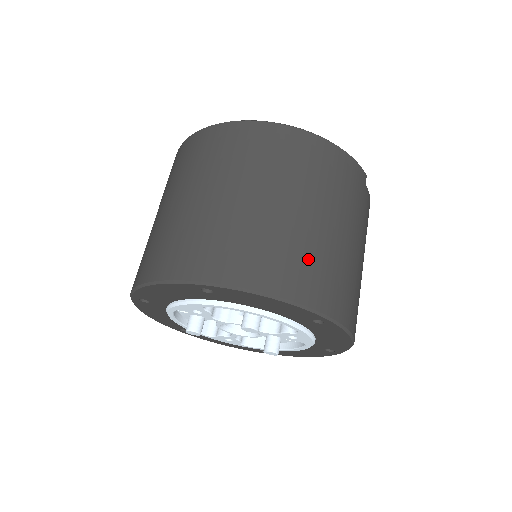
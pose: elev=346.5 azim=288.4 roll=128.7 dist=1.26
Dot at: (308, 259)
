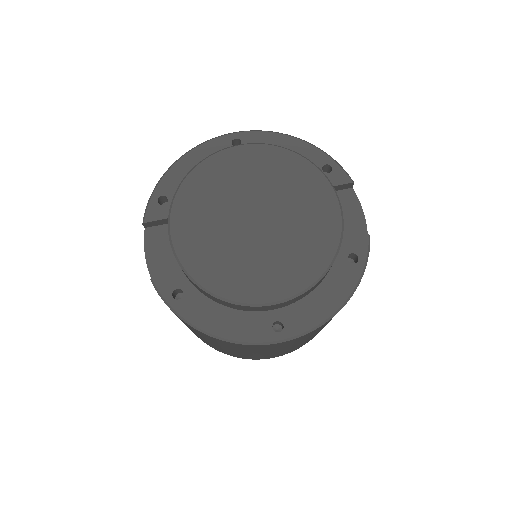
Dot at: occluded
